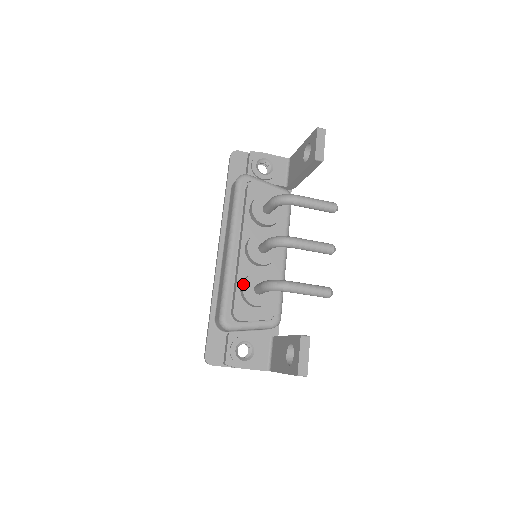
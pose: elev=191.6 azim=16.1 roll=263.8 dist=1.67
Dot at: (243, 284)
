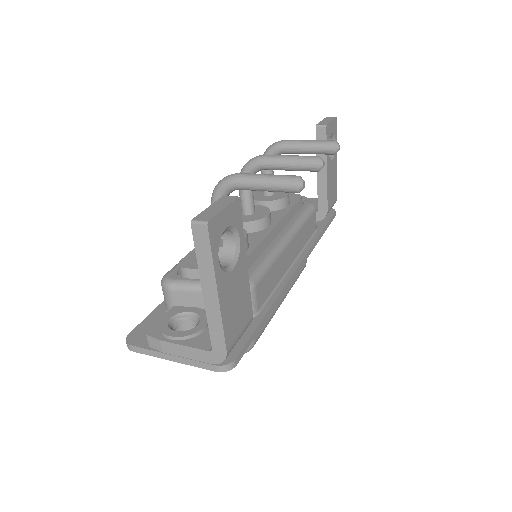
Dot at: occluded
